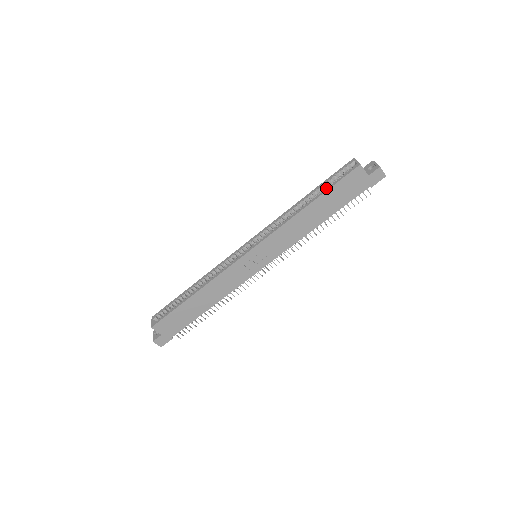
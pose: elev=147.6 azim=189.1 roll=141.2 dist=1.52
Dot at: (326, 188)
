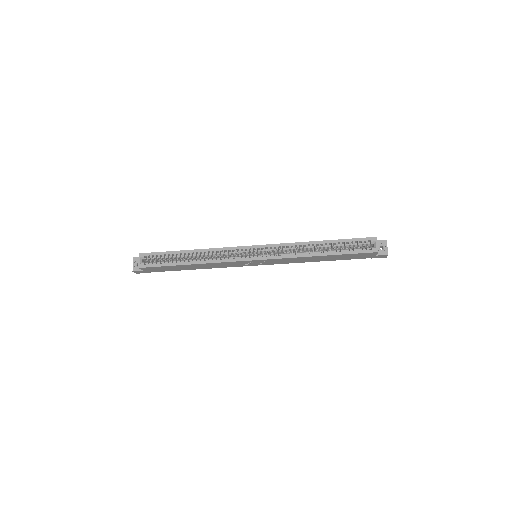
Dot at: (343, 251)
